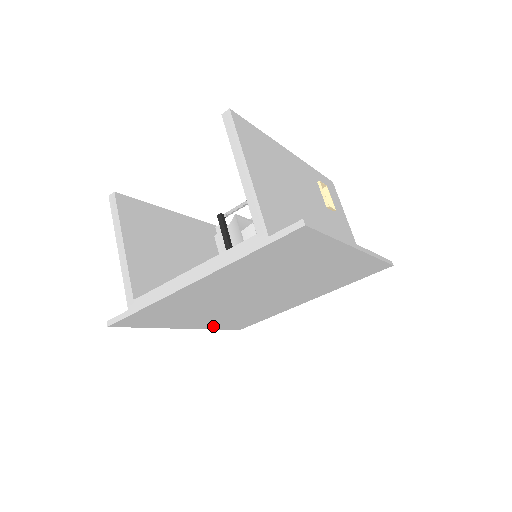
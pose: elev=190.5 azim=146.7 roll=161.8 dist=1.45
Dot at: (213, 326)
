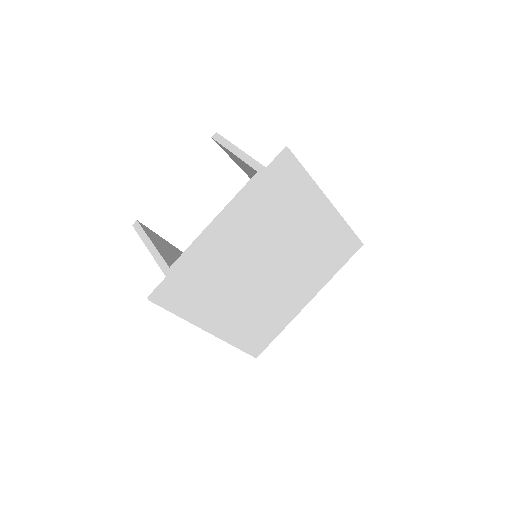
Dot at: (233, 337)
